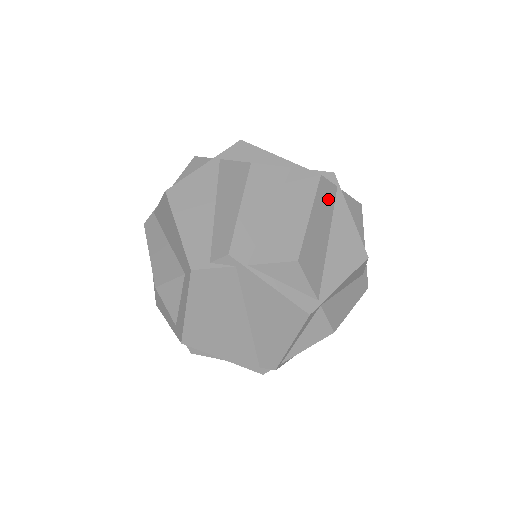
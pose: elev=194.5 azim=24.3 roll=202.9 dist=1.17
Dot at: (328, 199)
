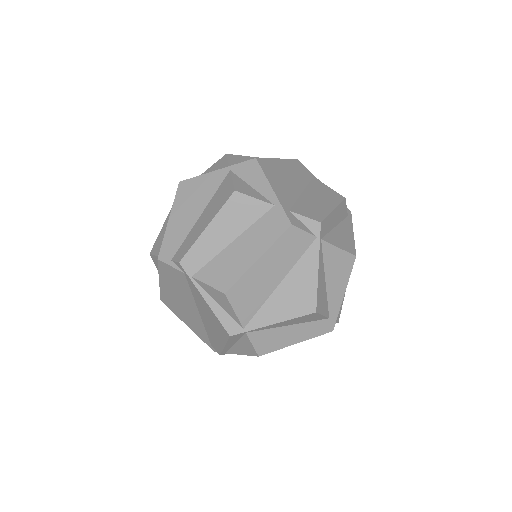
Dot at: (295, 247)
